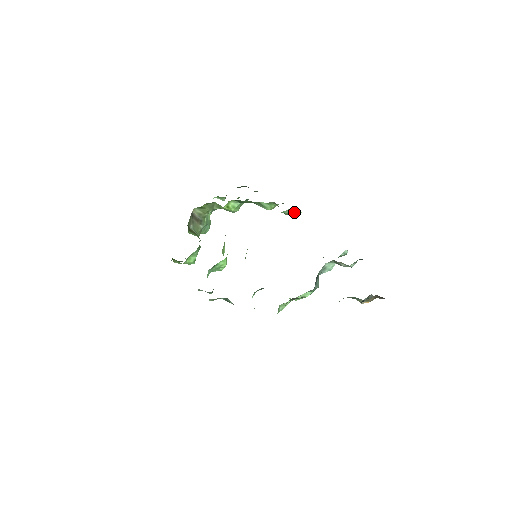
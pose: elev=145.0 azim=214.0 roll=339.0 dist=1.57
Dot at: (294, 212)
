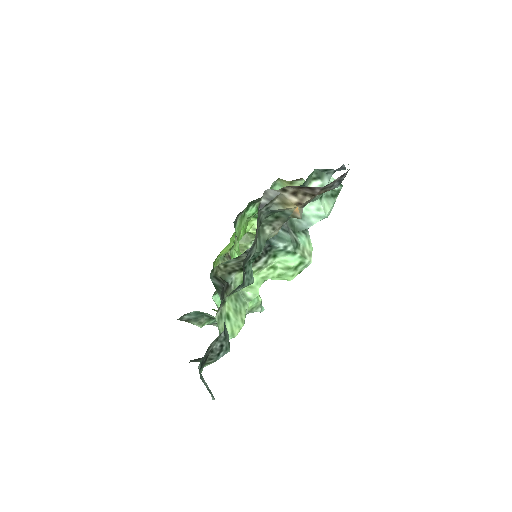
Dot at: (291, 184)
